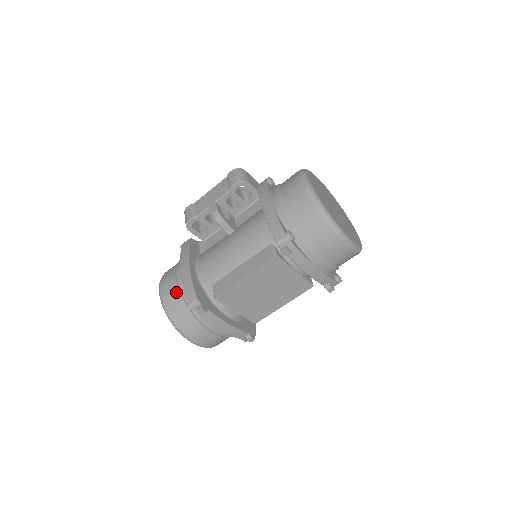
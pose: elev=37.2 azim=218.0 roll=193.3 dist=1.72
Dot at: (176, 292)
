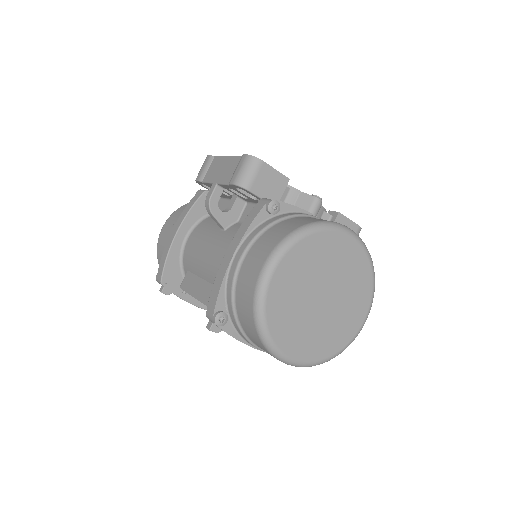
Dot at: occluded
